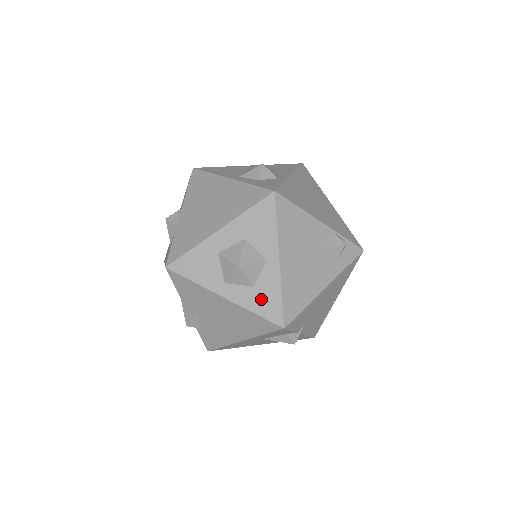
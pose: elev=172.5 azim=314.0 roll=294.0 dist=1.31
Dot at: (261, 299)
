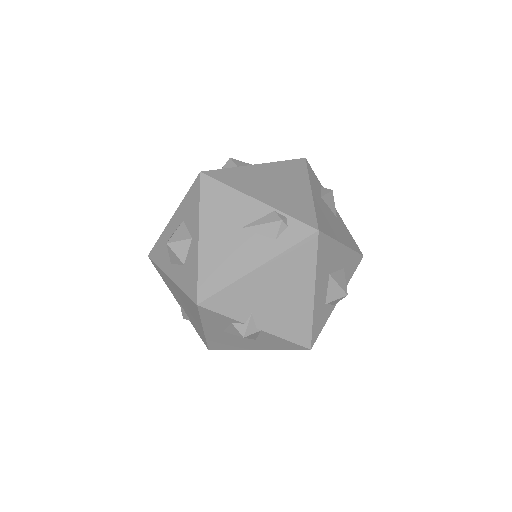
Dot at: (187, 276)
